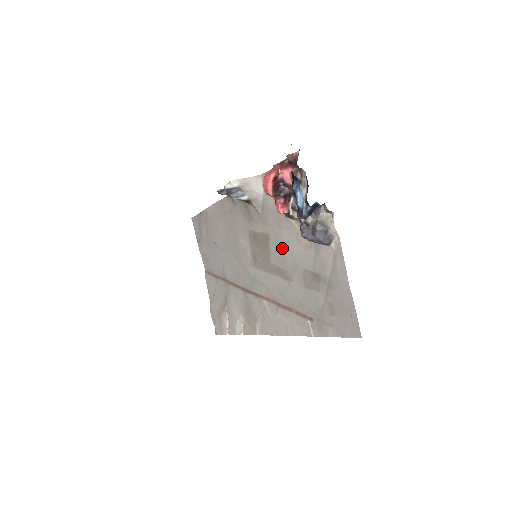
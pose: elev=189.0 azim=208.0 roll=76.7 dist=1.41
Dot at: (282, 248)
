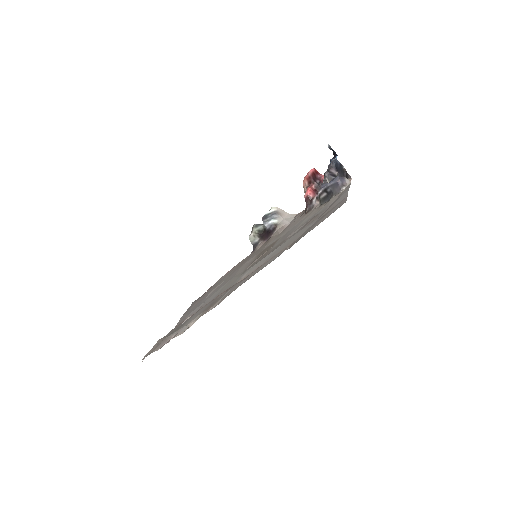
Dot at: (289, 232)
